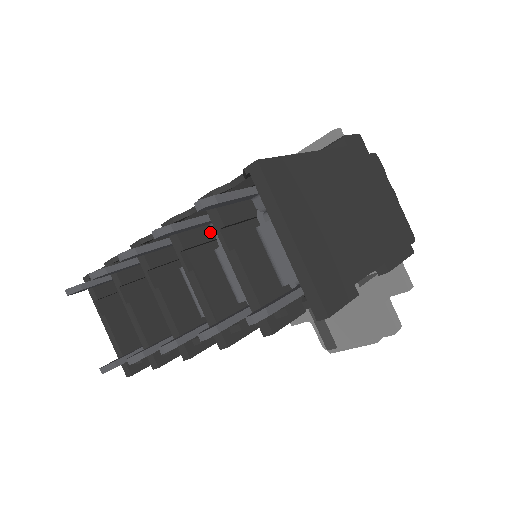
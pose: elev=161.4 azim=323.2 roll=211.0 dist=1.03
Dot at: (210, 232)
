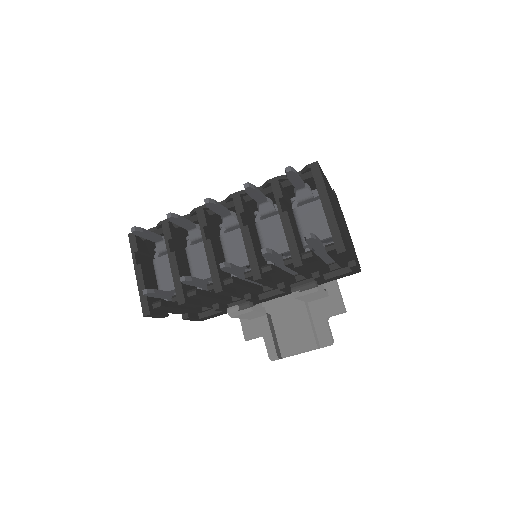
Dot at: (252, 214)
